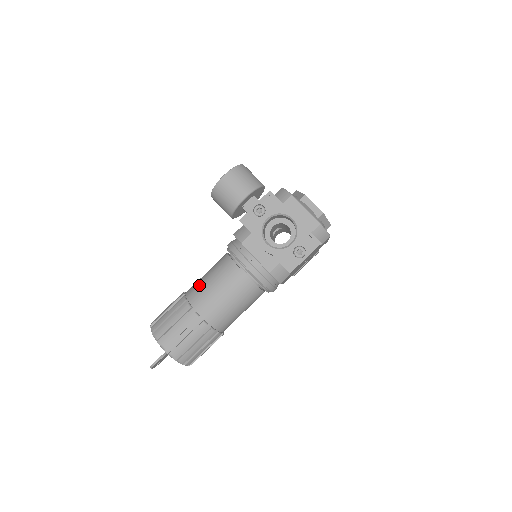
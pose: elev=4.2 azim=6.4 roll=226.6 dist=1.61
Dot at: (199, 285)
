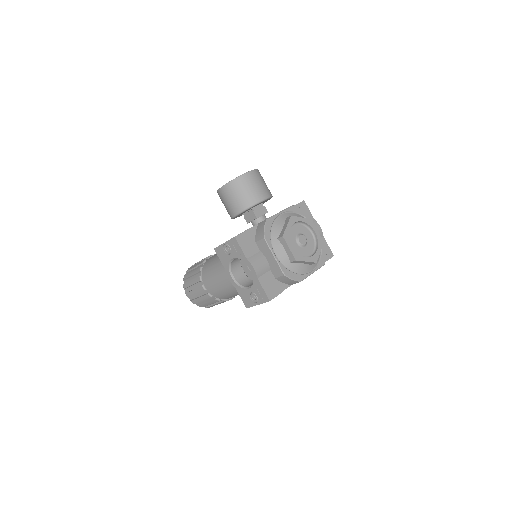
Dot at: (209, 264)
